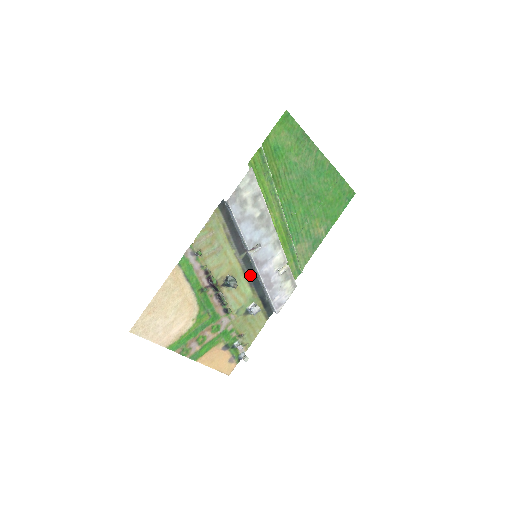
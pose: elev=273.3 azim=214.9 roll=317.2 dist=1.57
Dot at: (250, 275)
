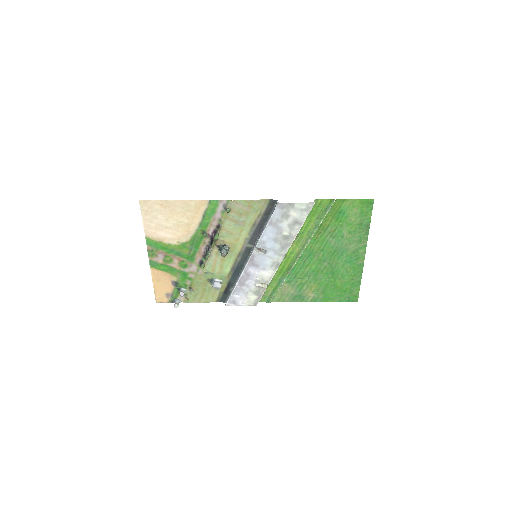
Dot at: (239, 262)
